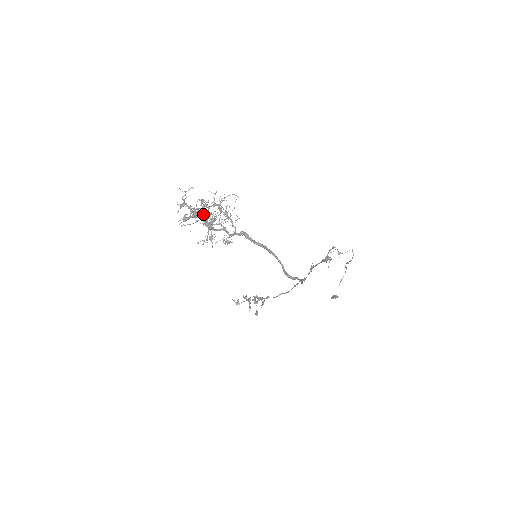
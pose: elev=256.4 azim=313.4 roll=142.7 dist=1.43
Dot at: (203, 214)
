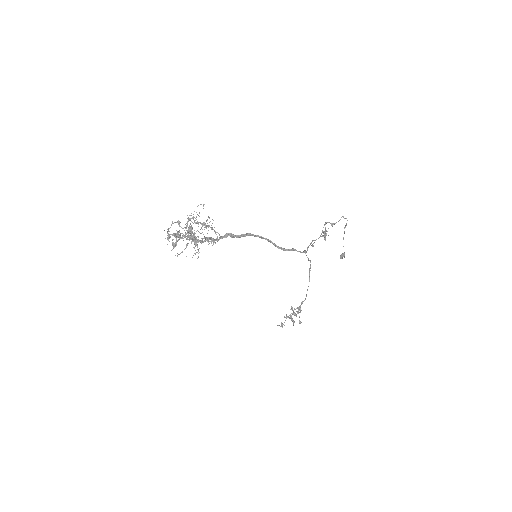
Dot at: occluded
